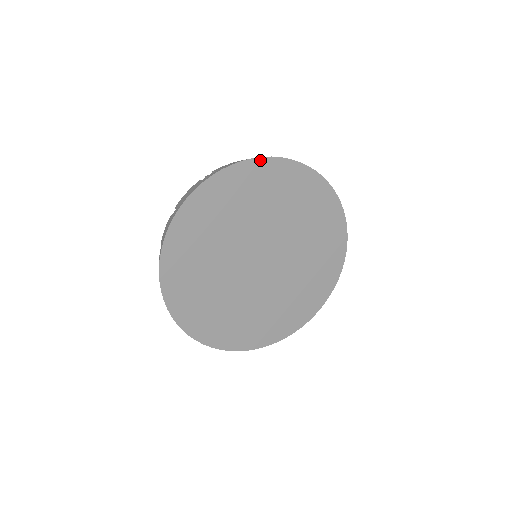
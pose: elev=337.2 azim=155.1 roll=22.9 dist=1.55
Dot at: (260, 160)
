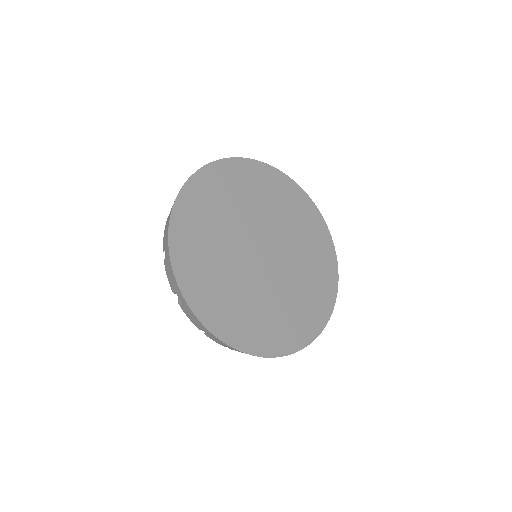
Dot at: (203, 170)
